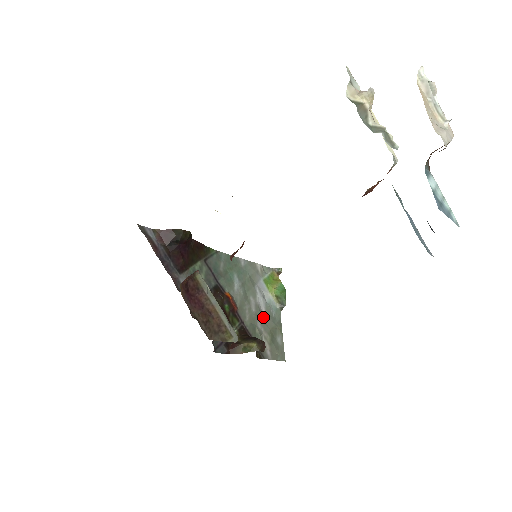
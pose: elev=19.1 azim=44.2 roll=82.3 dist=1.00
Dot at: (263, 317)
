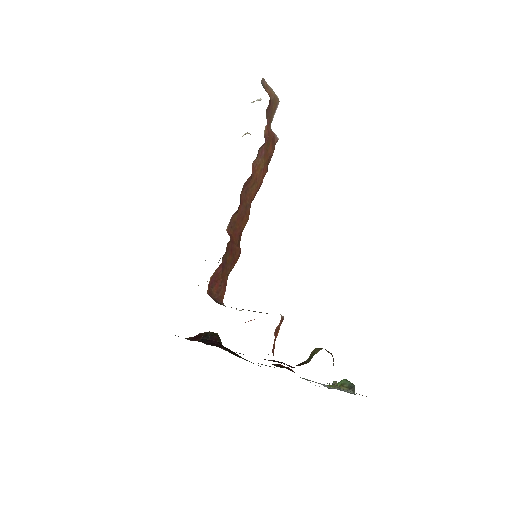
Dot at: occluded
